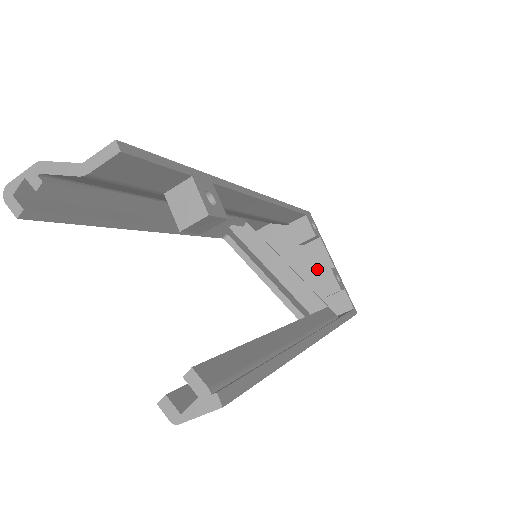
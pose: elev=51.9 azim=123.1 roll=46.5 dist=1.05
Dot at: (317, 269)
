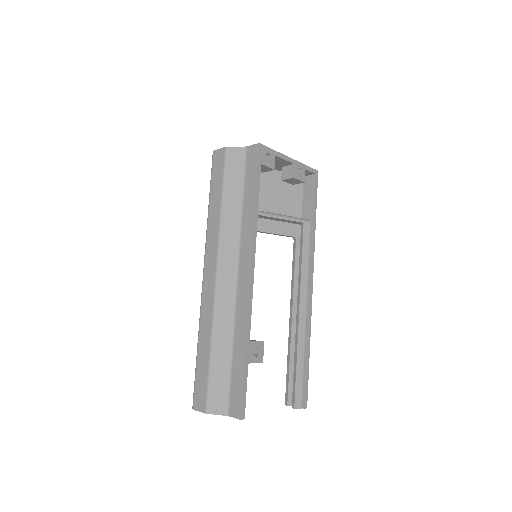
Dot at: (280, 165)
